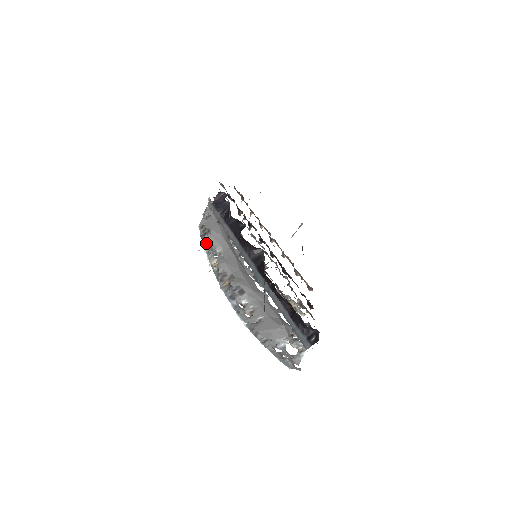
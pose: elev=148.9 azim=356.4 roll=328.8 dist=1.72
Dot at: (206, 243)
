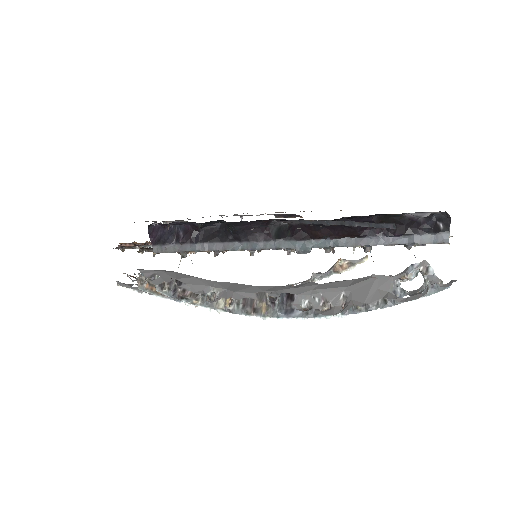
Dot at: (188, 296)
